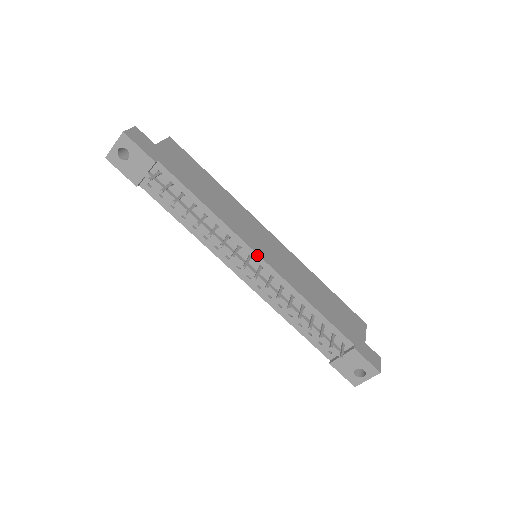
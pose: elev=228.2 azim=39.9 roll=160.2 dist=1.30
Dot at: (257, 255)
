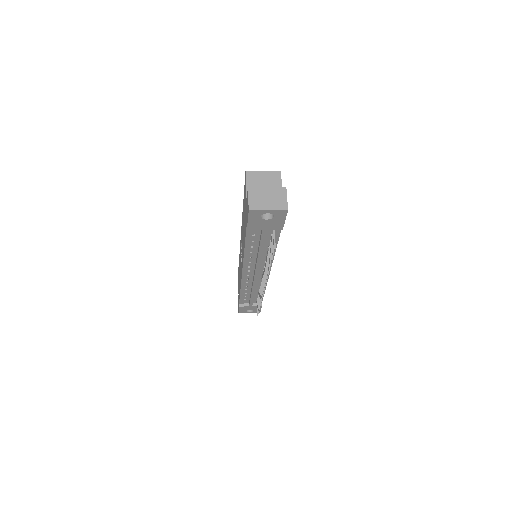
Dot at: (269, 272)
